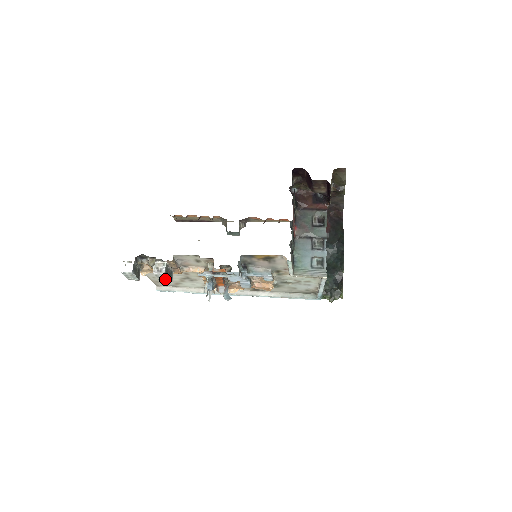
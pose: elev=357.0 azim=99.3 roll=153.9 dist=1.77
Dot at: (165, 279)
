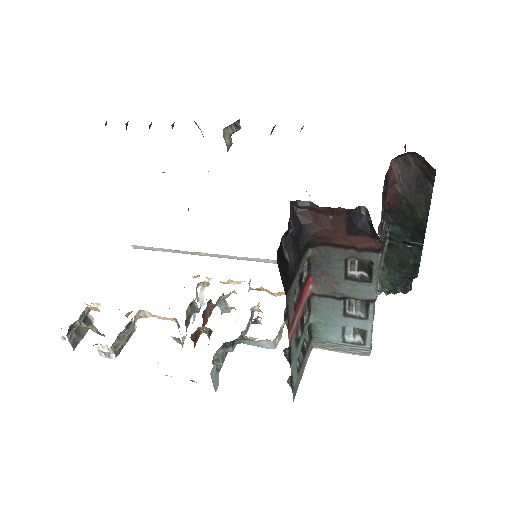
Dot at: occluded
